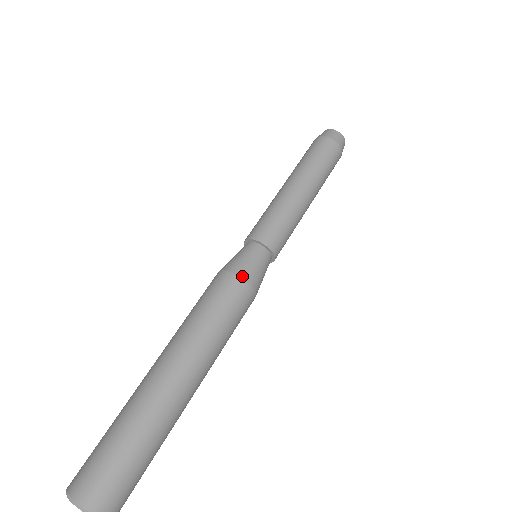
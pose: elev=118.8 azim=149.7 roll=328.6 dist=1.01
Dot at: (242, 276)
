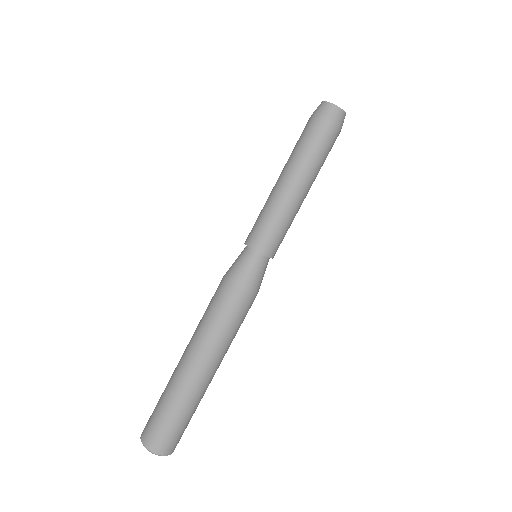
Dot at: (245, 289)
